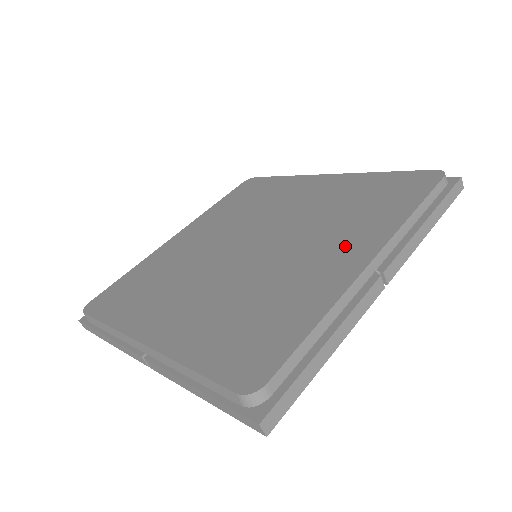
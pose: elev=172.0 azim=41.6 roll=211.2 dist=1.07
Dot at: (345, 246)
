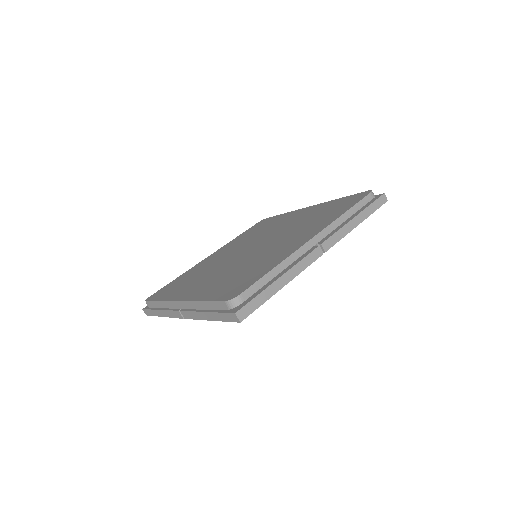
Dot at: (303, 235)
